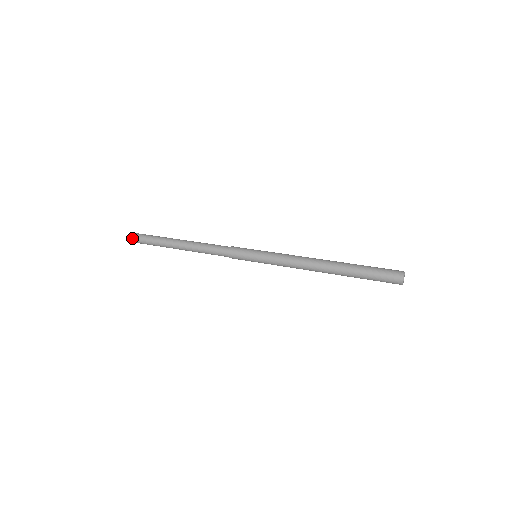
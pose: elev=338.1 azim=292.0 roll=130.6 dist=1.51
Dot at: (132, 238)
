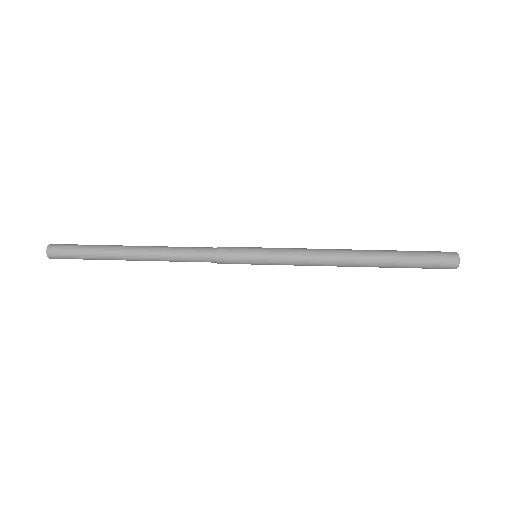
Dot at: (52, 249)
